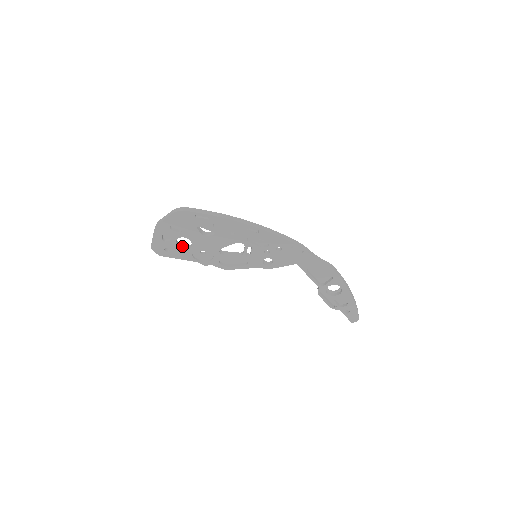
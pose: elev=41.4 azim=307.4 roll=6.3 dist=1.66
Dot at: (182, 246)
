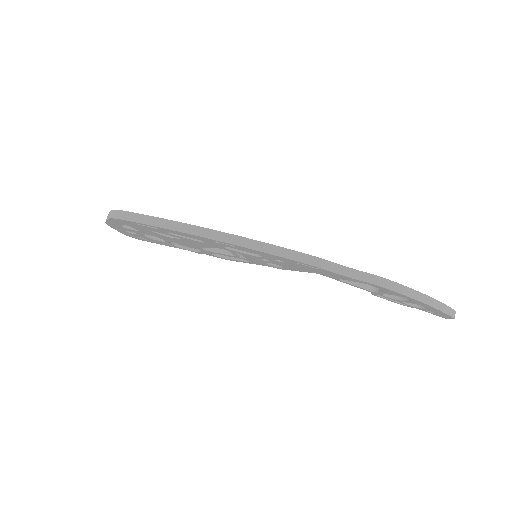
Dot at: occluded
